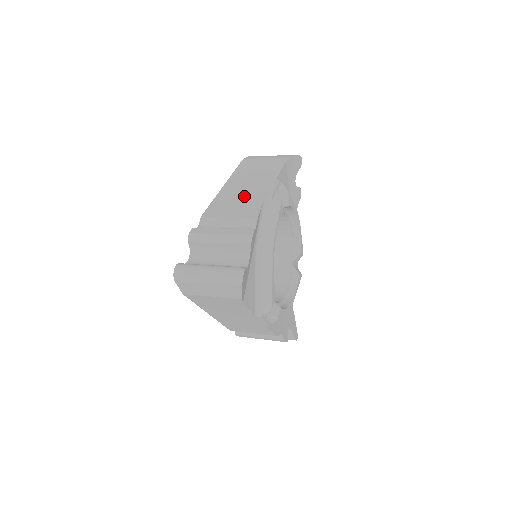
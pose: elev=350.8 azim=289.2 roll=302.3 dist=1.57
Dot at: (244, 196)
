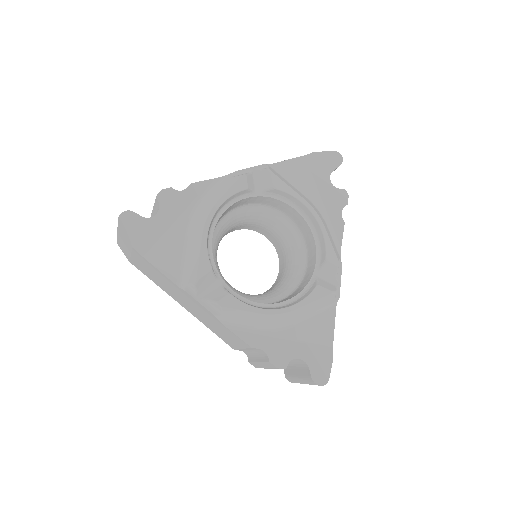
Dot at: occluded
